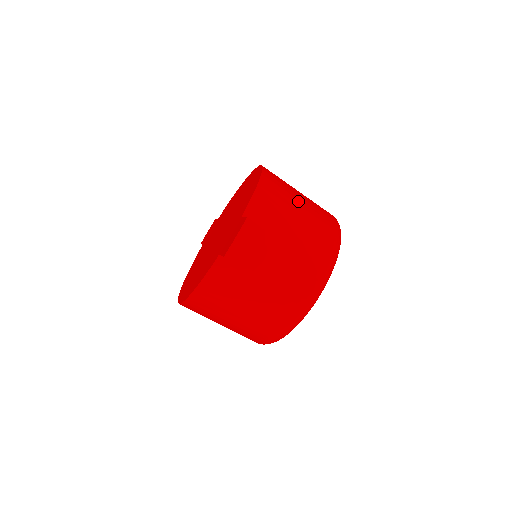
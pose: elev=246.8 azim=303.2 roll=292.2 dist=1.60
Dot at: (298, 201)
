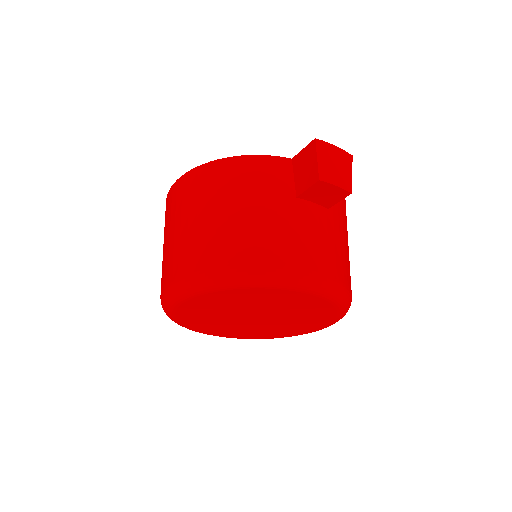
Dot at: occluded
